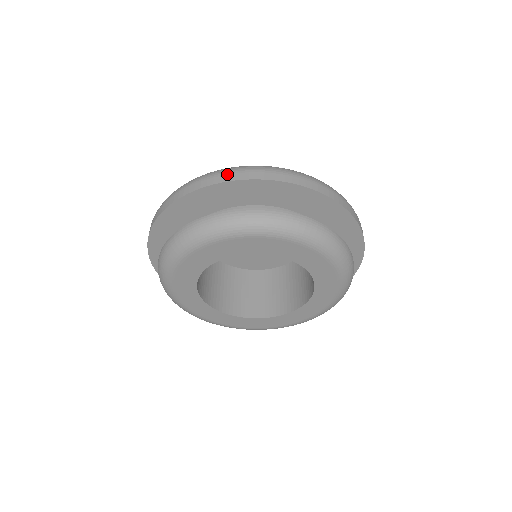
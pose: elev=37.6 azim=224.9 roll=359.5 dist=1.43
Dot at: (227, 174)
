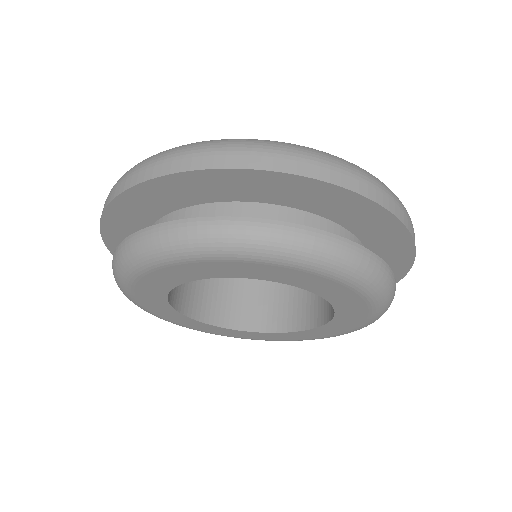
Dot at: occluded
